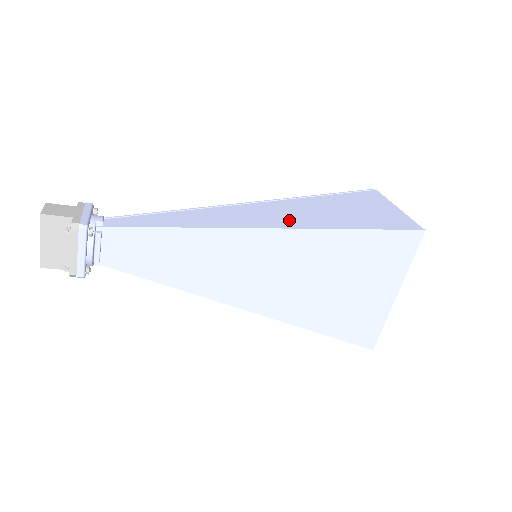
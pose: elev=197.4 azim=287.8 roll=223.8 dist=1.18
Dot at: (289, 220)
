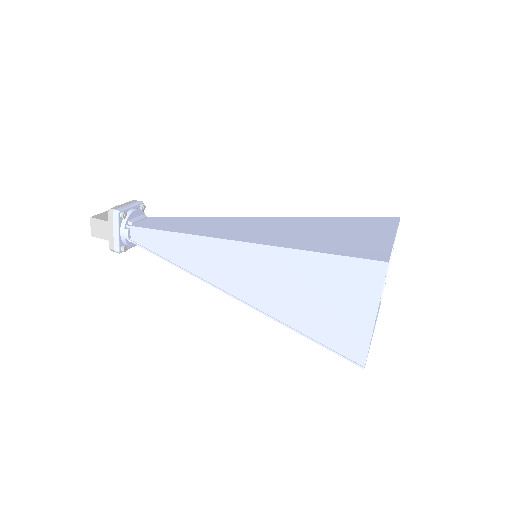
Dot at: (254, 290)
